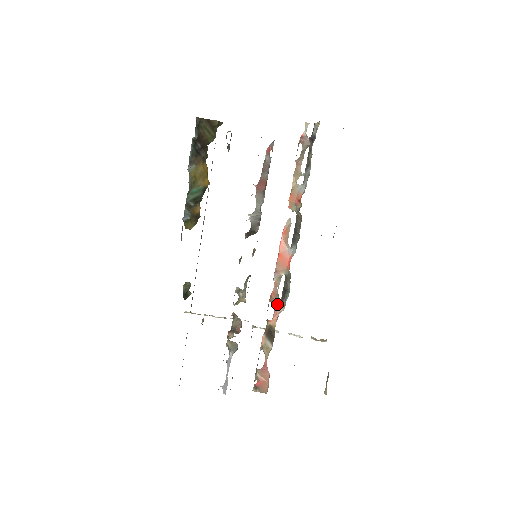
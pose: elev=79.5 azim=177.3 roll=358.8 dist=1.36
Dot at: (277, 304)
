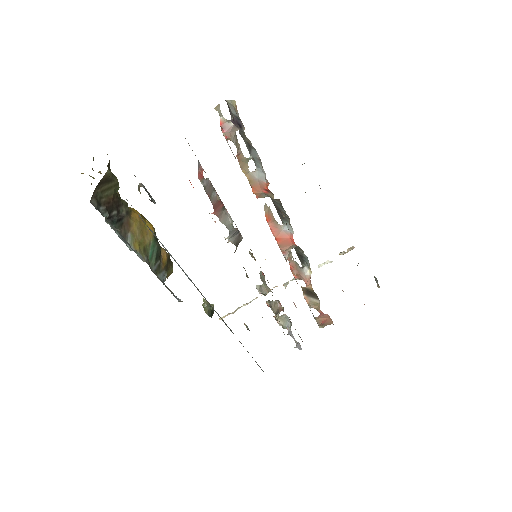
Dot at: (301, 272)
